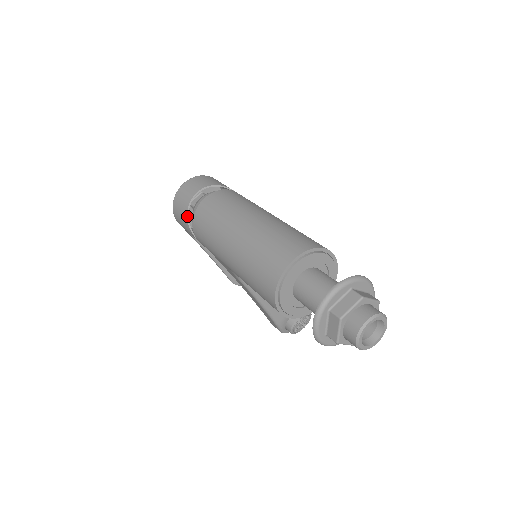
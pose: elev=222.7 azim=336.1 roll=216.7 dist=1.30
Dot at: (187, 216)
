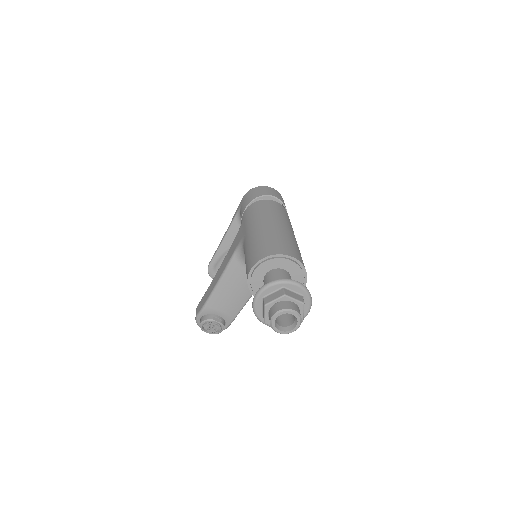
Dot at: (257, 197)
